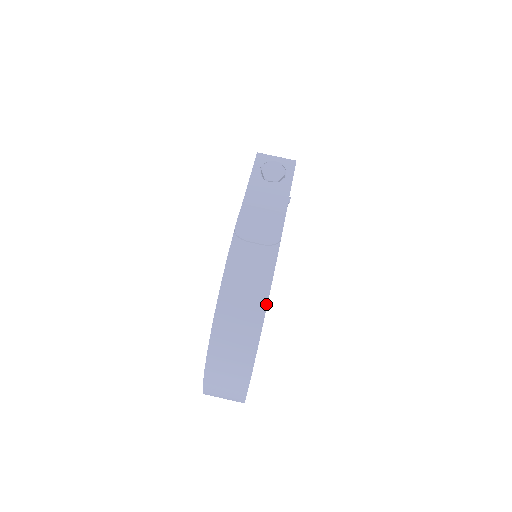
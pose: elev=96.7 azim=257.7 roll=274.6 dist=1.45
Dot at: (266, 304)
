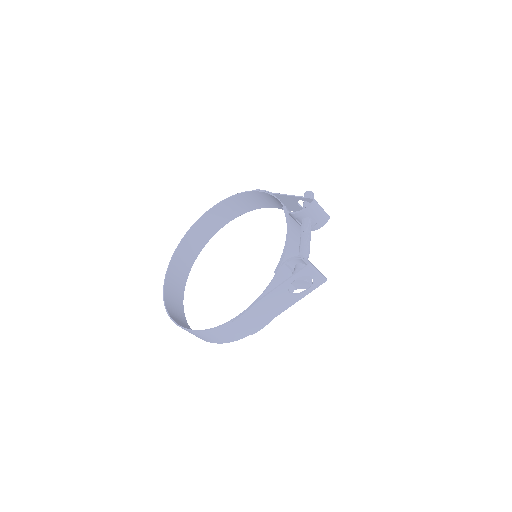
Dot at: (217, 343)
